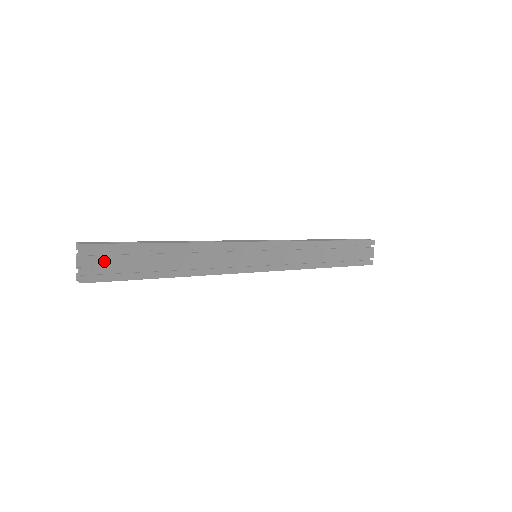
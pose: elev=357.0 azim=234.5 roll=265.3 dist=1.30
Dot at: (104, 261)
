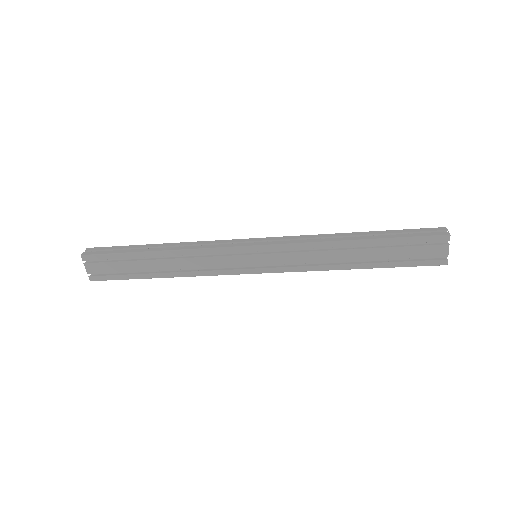
Dot at: (101, 266)
